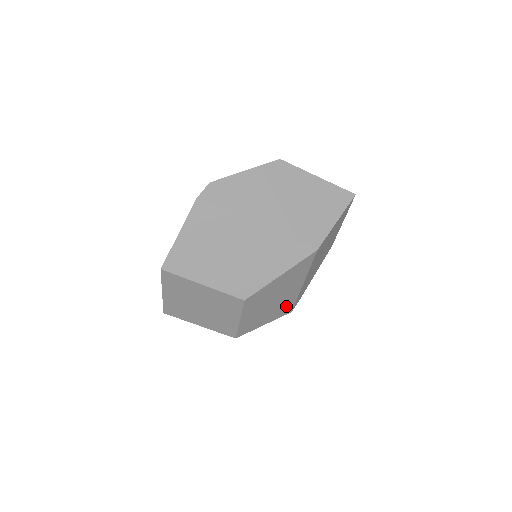
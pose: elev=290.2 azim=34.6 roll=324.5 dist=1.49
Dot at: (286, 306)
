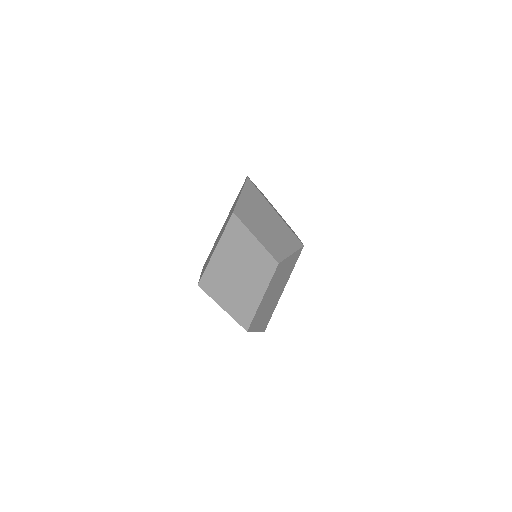
Dot at: (269, 315)
